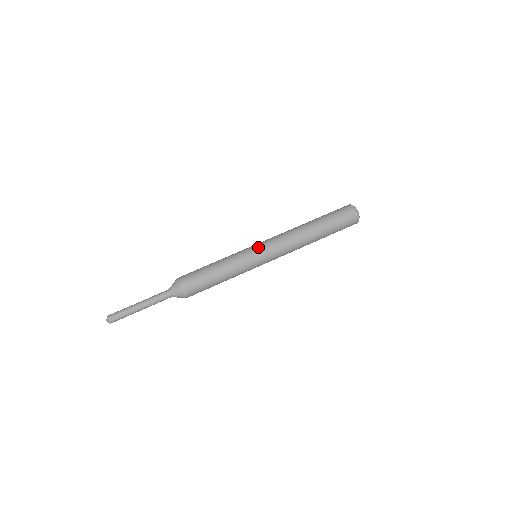
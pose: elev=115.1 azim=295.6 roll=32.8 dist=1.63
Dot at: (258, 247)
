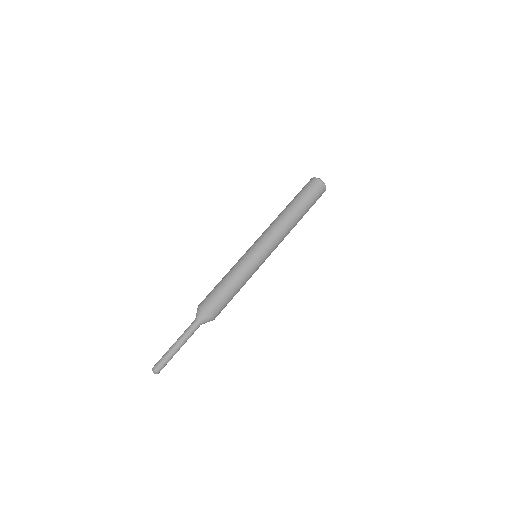
Dot at: (254, 247)
